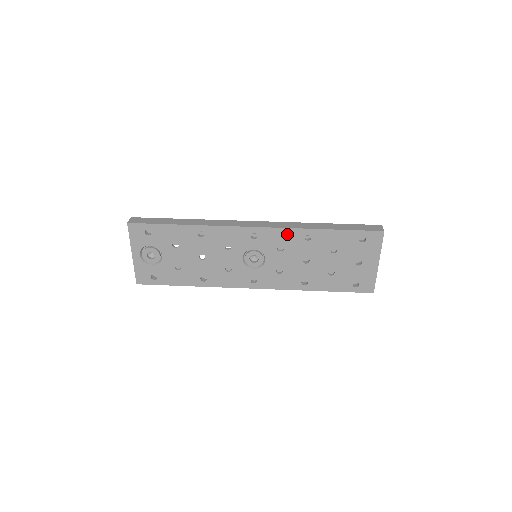
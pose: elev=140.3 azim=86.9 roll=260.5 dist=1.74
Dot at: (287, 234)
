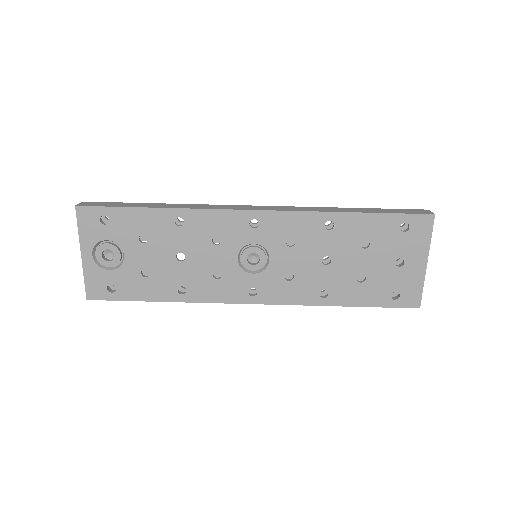
Dot at: (300, 220)
